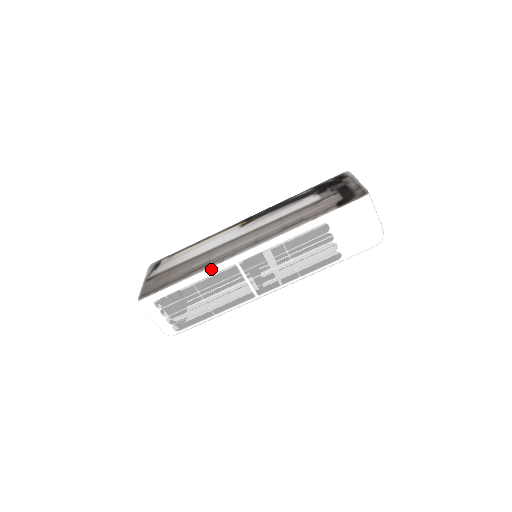
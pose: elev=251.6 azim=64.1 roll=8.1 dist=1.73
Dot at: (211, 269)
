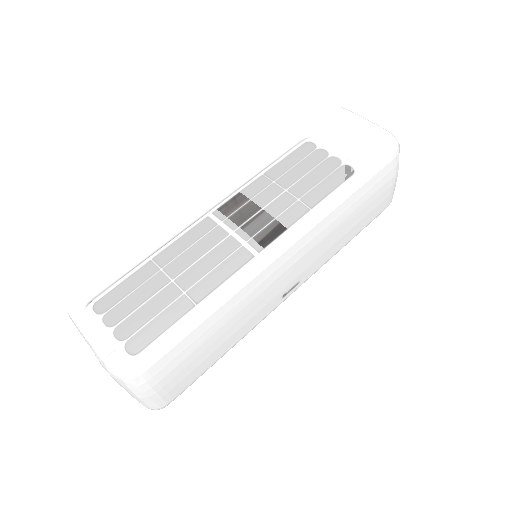
Dot at: (175, 233)
